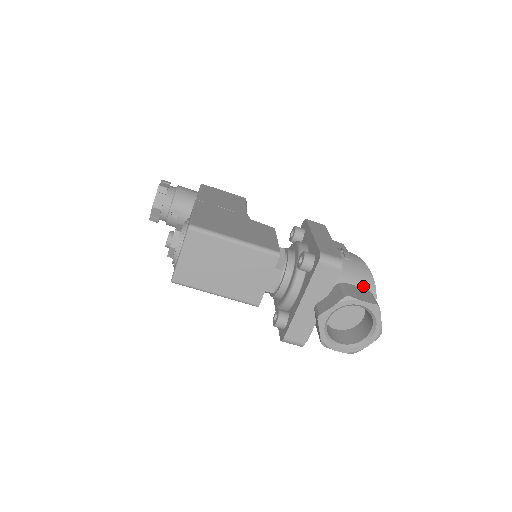
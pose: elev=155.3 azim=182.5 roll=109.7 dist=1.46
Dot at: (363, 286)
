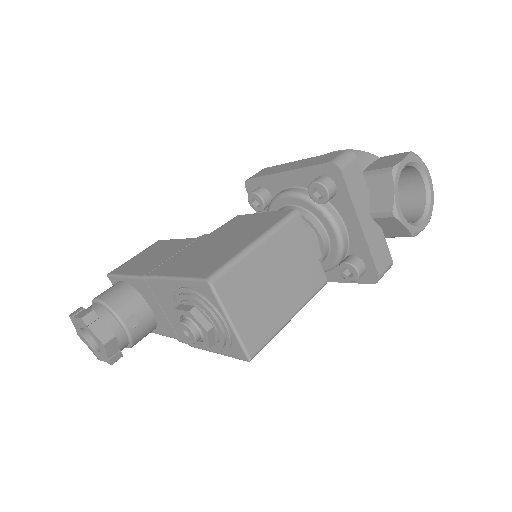
Dot at: (368, 163)
